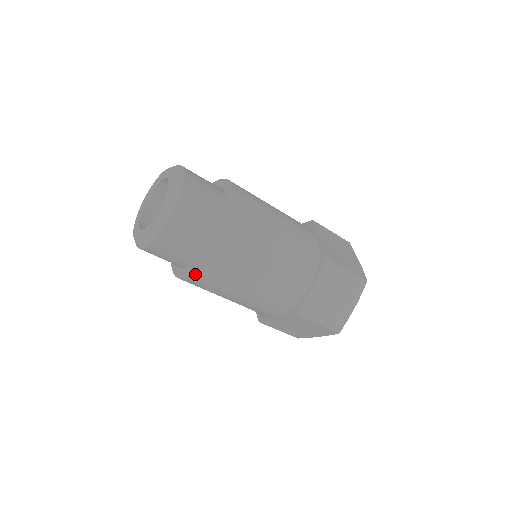
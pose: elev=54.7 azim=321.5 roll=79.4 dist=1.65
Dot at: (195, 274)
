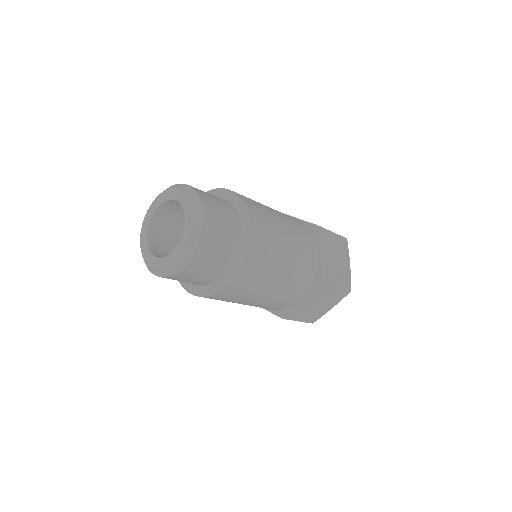
Dot at: (237, 274)
